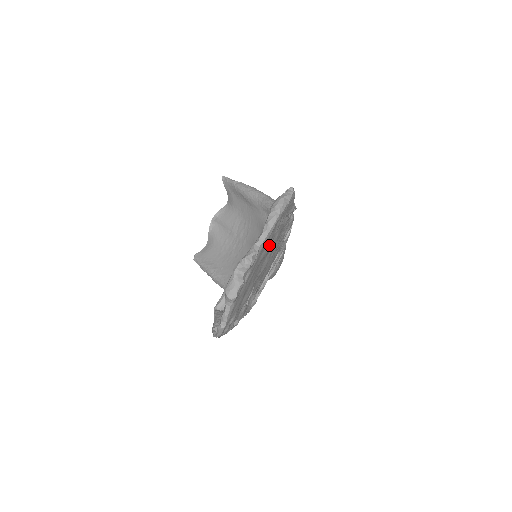
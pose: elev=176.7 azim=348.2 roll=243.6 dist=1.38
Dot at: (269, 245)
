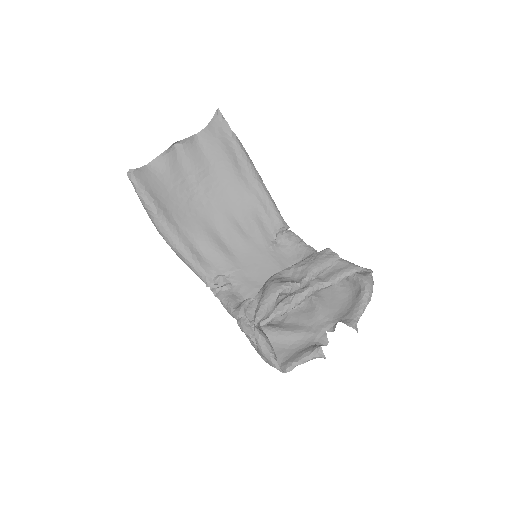
Dot at: (339, 306)
